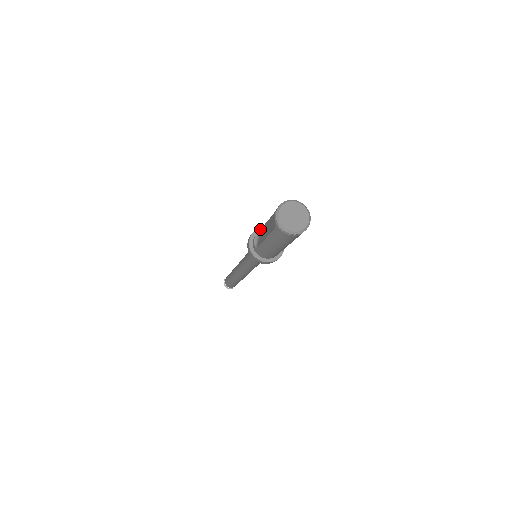
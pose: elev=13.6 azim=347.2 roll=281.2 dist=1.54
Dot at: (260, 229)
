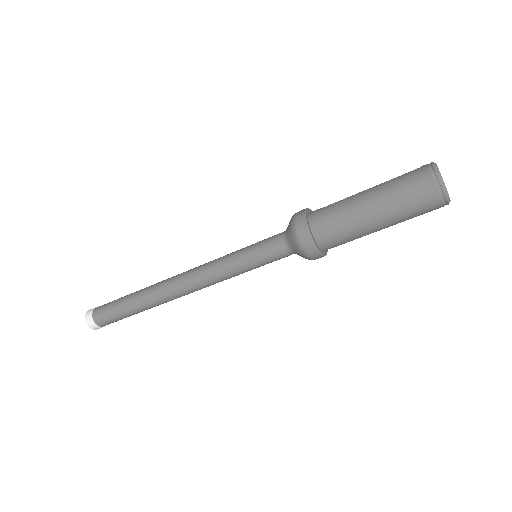
Dot at: occluded
